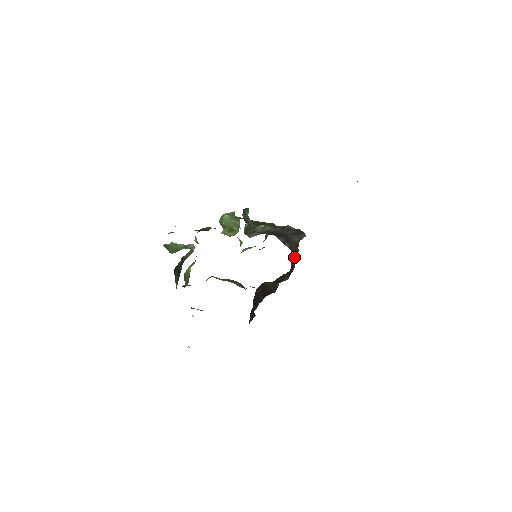
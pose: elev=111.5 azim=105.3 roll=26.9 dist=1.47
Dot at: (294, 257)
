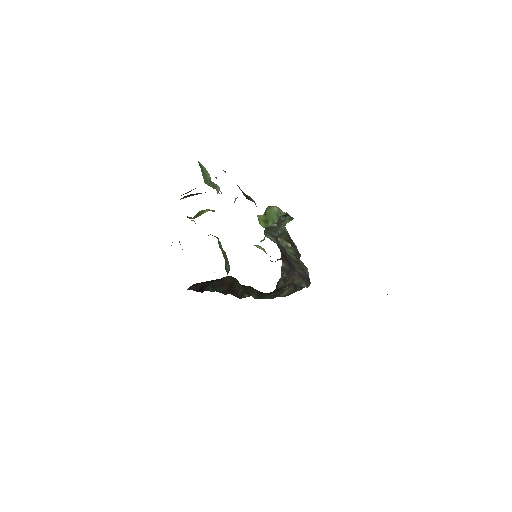
Dot at: occluded
